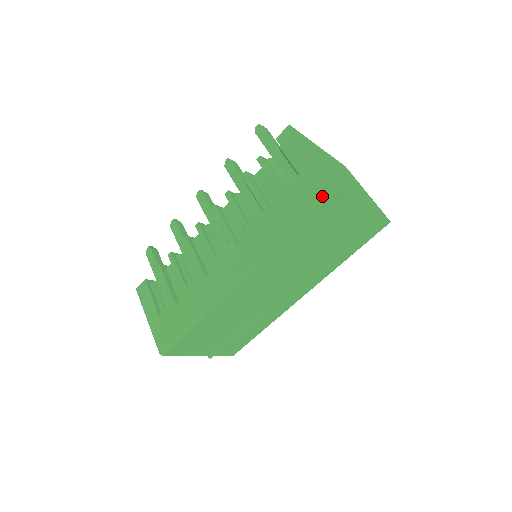
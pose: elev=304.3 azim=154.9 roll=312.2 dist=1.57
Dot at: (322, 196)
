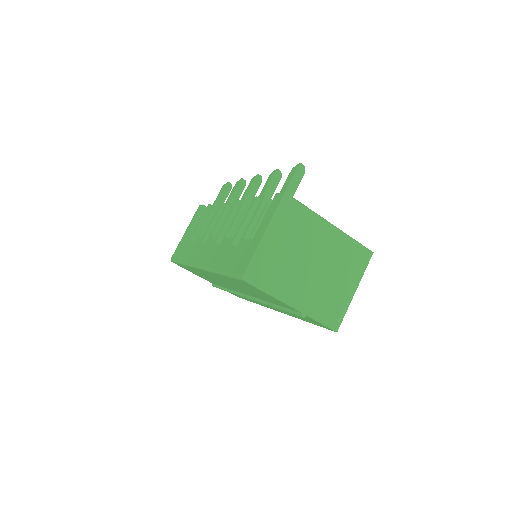
Dot at: (237, 272)
